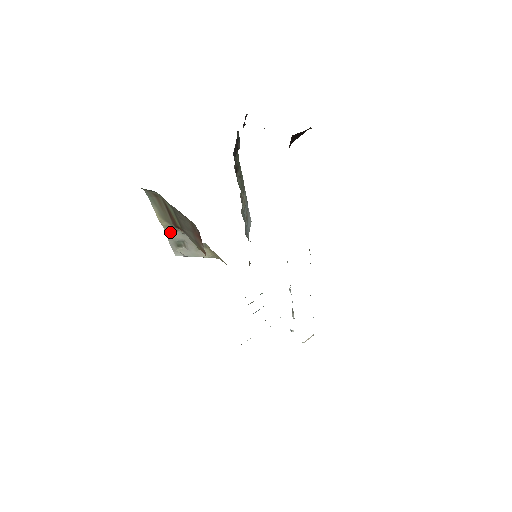
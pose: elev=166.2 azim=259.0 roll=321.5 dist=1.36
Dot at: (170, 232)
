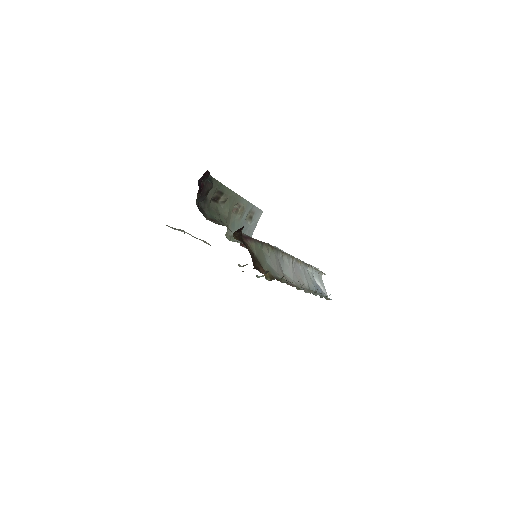
Dot at: occluded
